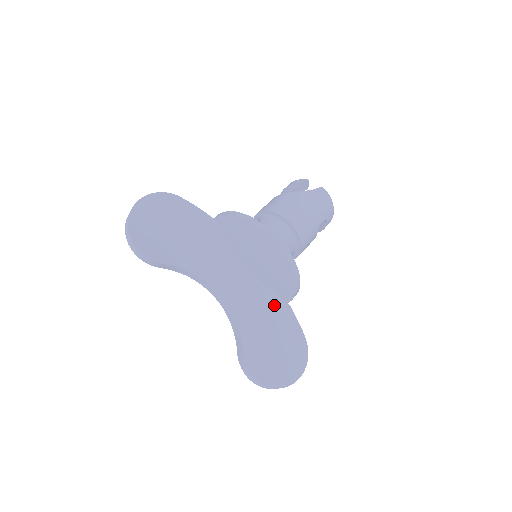
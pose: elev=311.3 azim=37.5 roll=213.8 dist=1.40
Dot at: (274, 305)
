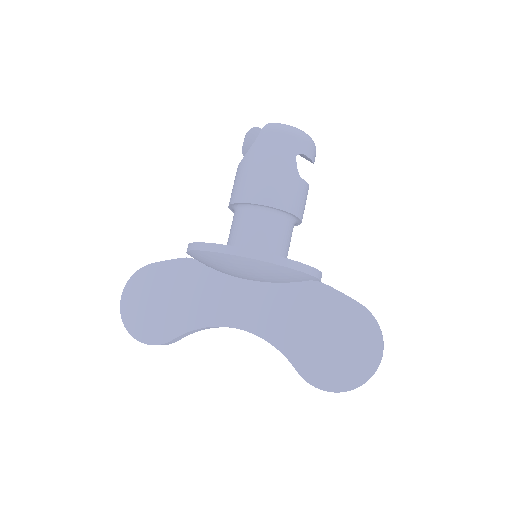
Dot at: (302, 296)
